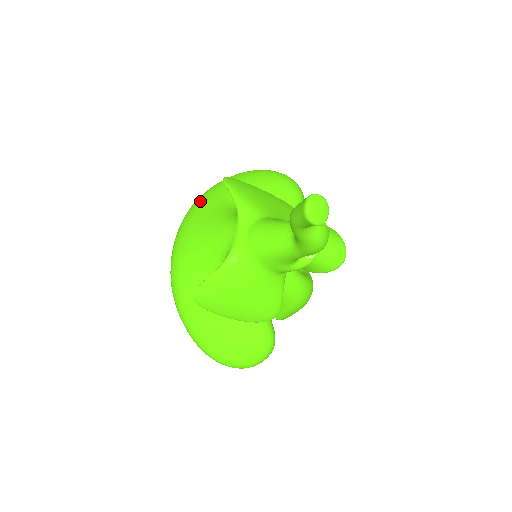
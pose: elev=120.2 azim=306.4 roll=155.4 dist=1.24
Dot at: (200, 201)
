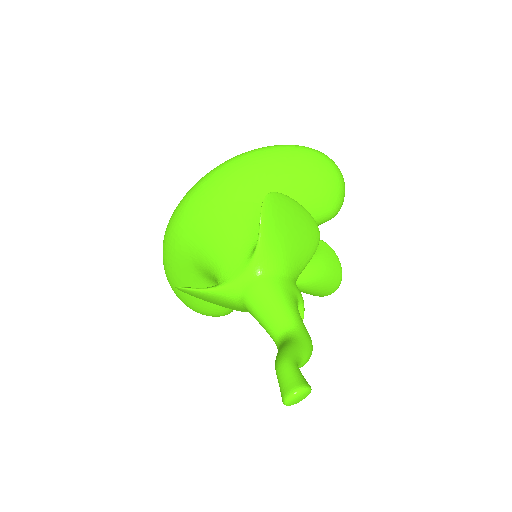
Dot at: (235, 172)
